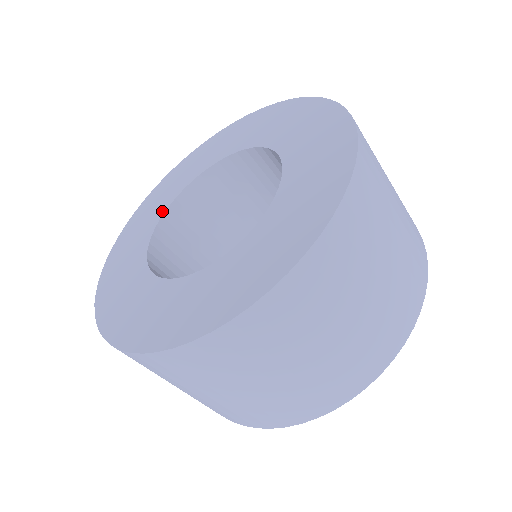
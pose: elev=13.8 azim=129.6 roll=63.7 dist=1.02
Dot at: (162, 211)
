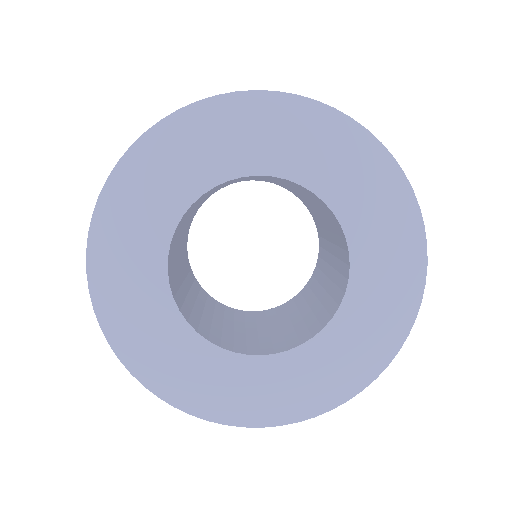
Dot at: (163, 247)
